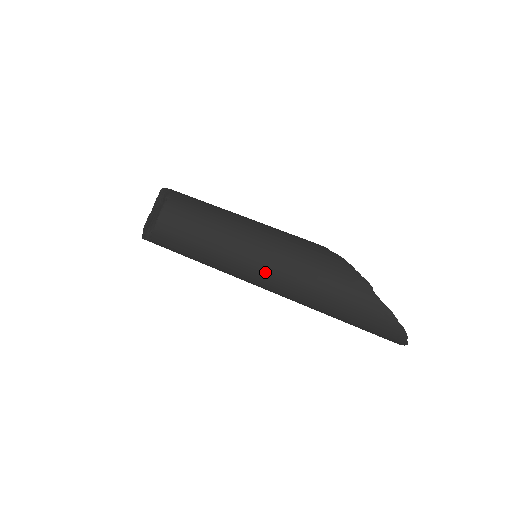
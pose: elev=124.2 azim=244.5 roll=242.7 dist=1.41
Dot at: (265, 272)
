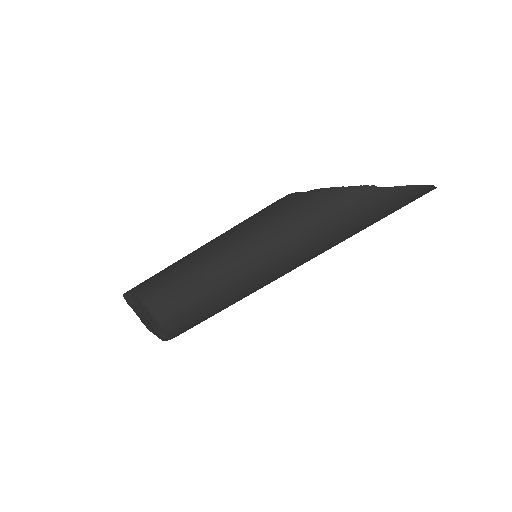
Dot at: (285, 266)
